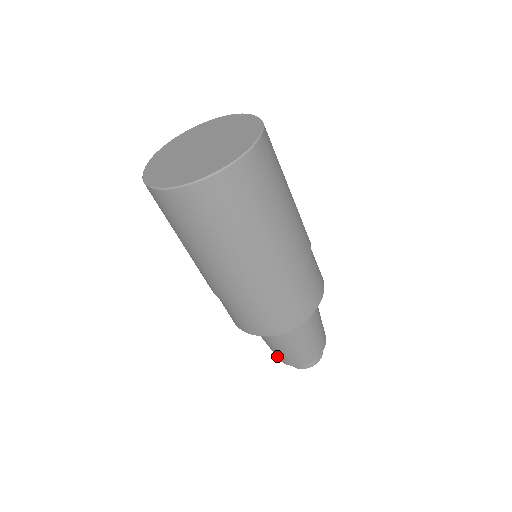
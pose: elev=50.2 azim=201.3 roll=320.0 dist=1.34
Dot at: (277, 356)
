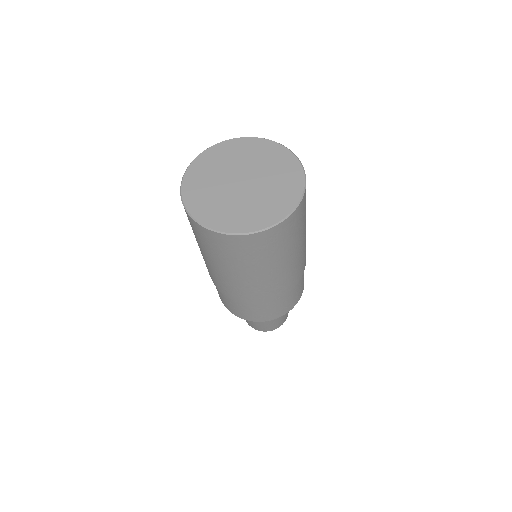
Dot at: (259, 328)
